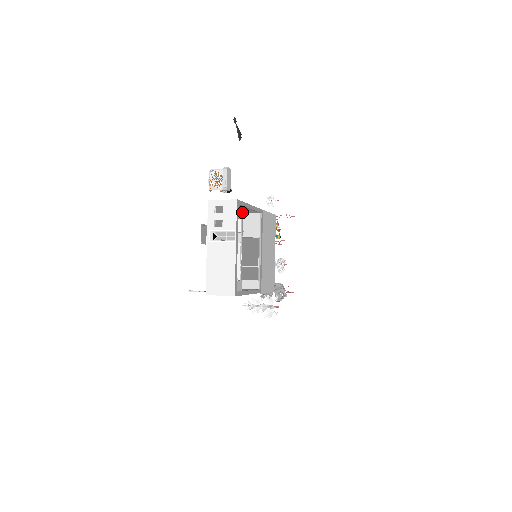
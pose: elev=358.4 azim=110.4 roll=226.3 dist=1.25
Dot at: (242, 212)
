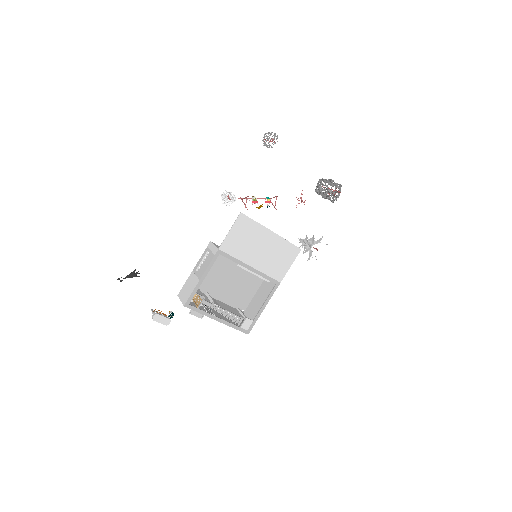
Dot at: (199, 295)
